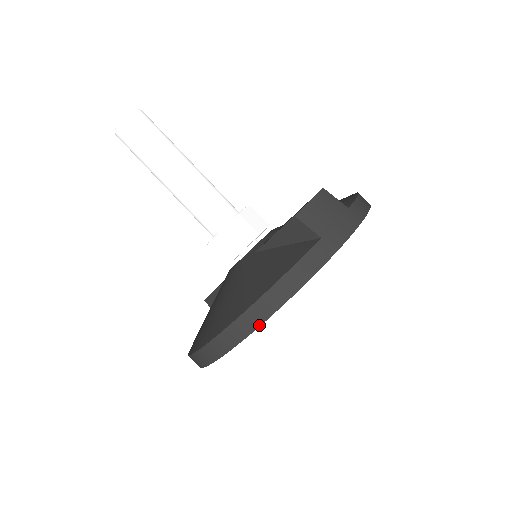
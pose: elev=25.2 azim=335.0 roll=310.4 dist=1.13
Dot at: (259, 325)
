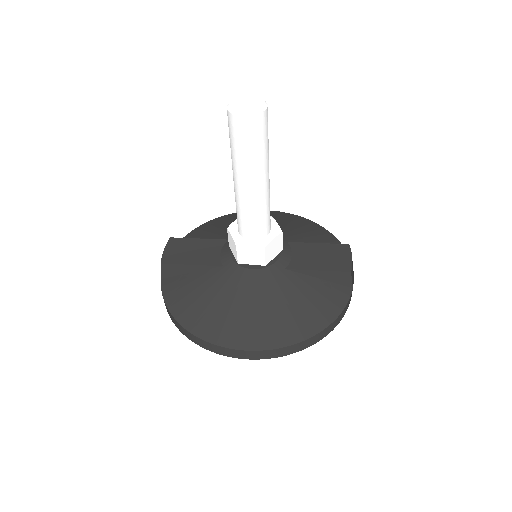
Dot at: occluded
